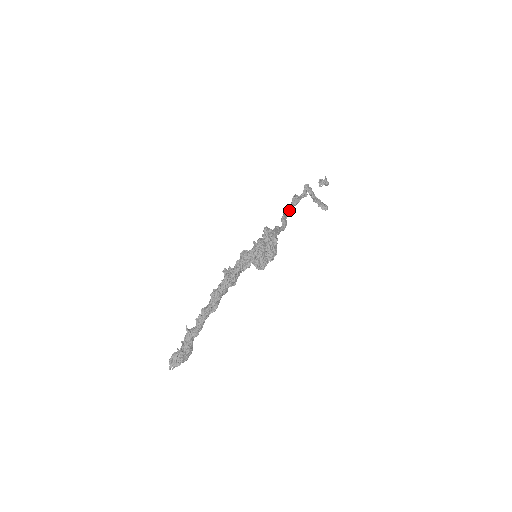
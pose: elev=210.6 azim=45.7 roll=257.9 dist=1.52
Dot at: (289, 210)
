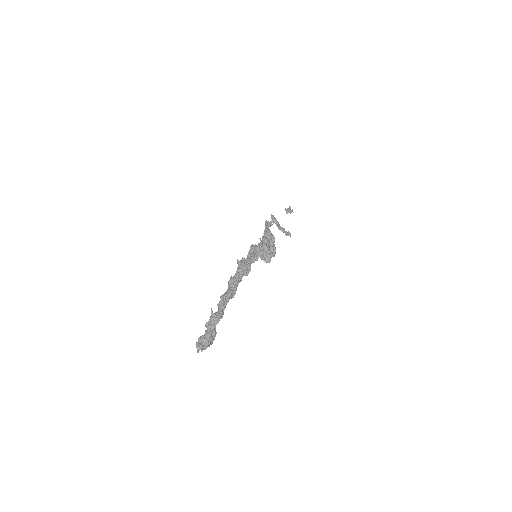
Dot at: occluded
